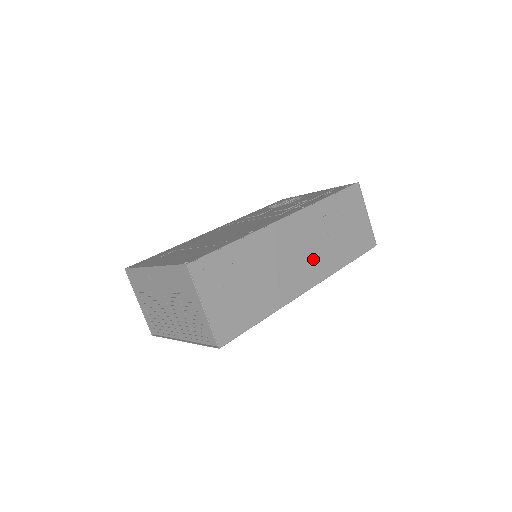
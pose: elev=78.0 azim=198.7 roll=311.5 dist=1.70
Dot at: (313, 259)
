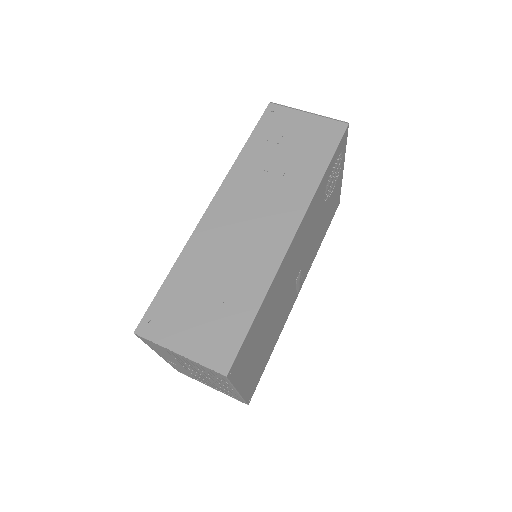
Dot at: (274, 208)
